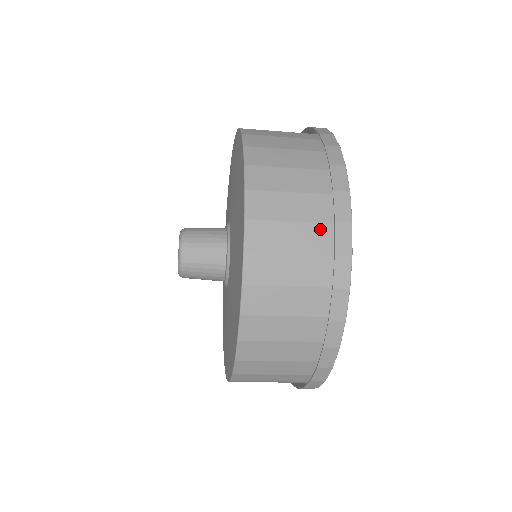
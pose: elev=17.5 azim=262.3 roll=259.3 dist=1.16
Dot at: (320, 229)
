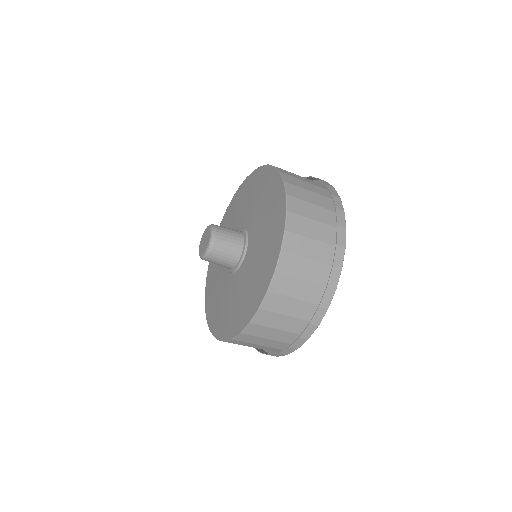
Dot at: (299, 321)
